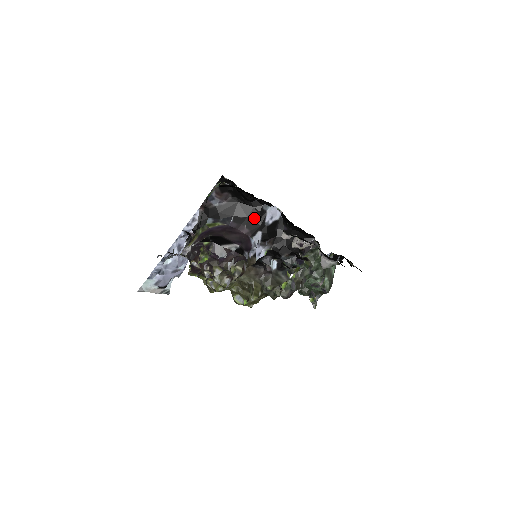
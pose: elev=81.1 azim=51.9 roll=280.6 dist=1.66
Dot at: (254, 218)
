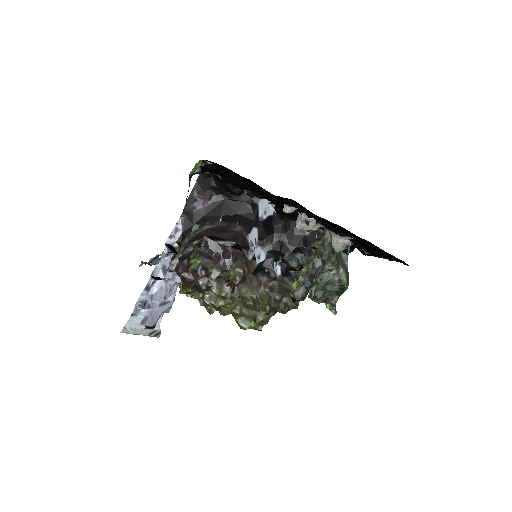
Dot at: (245, 214)
